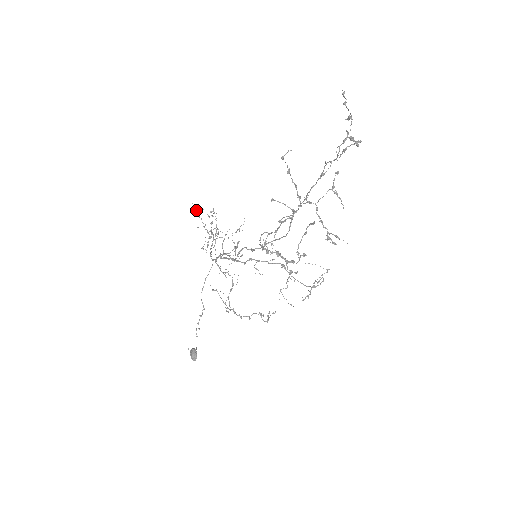
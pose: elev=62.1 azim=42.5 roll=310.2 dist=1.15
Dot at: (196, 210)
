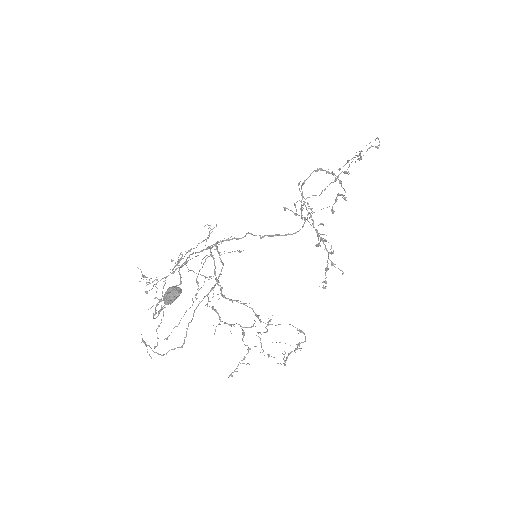
Dot at: (141, 272)
